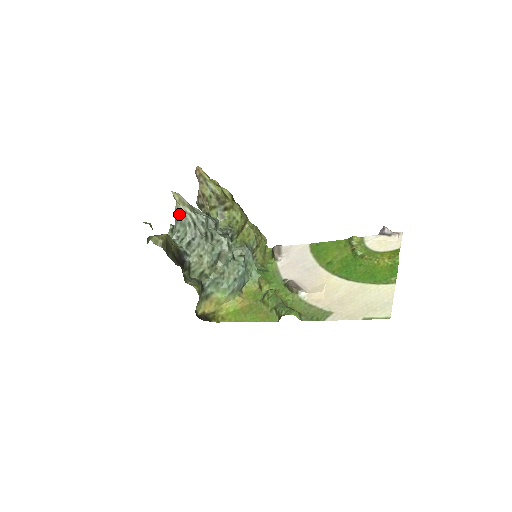
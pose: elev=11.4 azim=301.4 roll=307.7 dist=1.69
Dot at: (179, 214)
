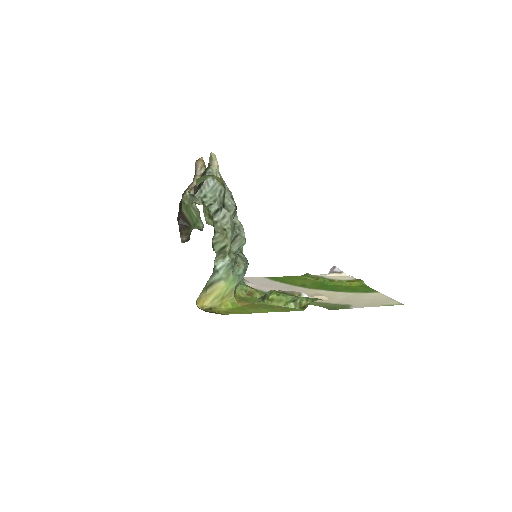
Dot at: occluded
